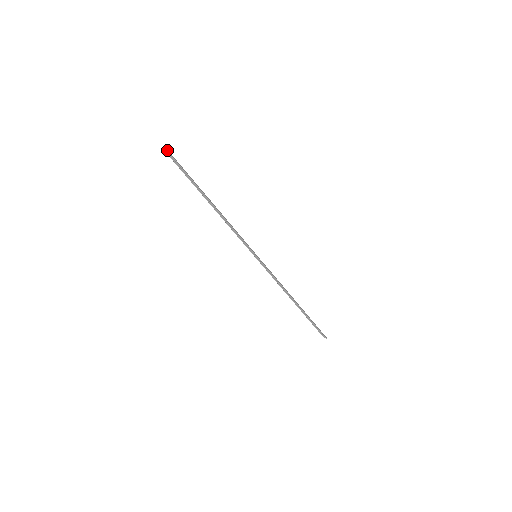
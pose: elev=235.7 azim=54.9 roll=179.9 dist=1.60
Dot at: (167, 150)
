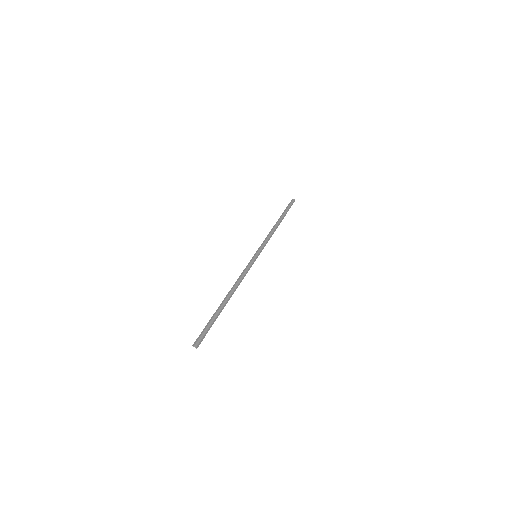
Dot at: occluded
